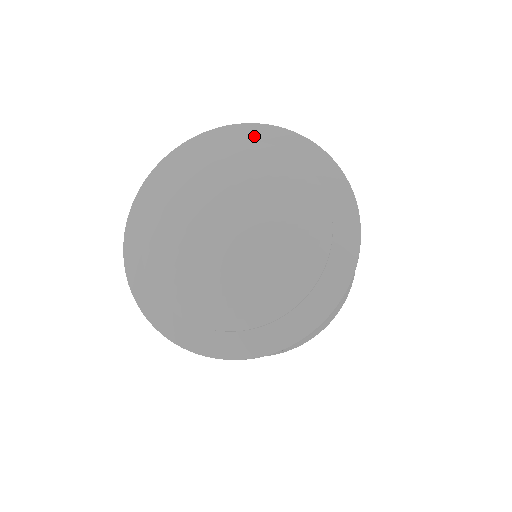
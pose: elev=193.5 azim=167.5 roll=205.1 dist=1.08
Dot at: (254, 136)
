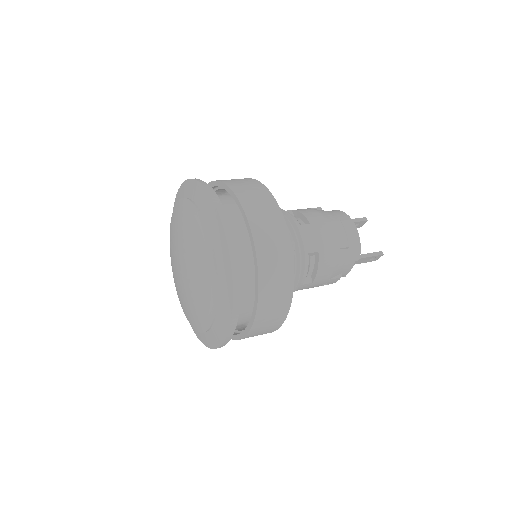
Dot at: (213, 223)
